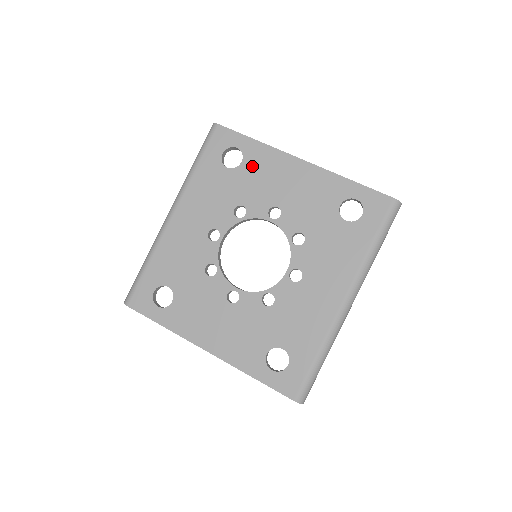
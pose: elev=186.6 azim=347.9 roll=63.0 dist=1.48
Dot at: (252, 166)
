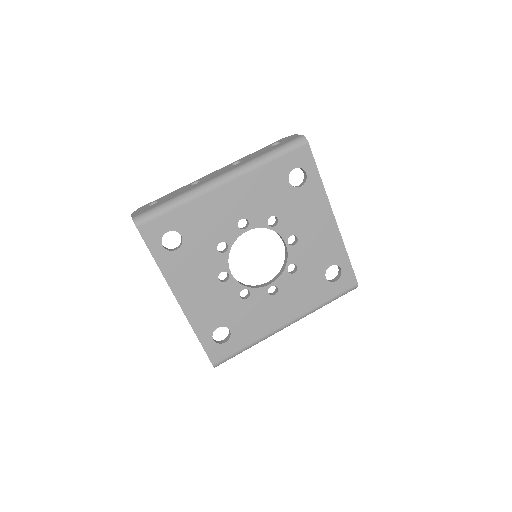
Dot at: (305, 196)
